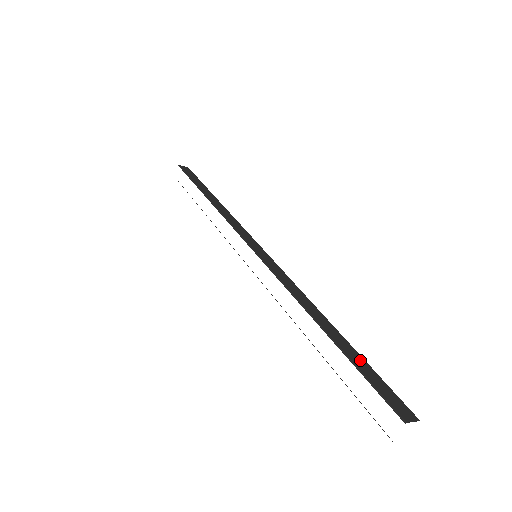
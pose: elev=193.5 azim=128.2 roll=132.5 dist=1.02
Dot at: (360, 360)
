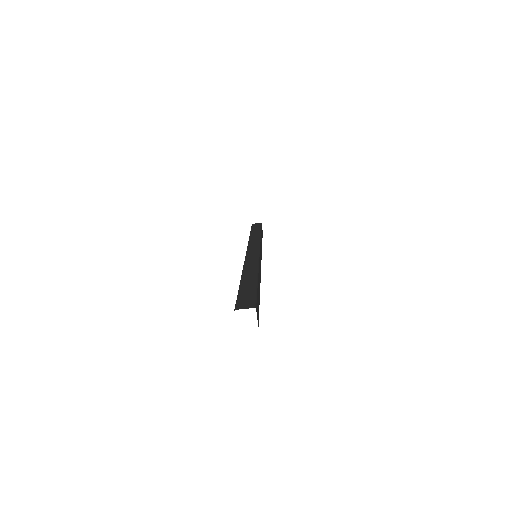
Dot at: (250, 287)
